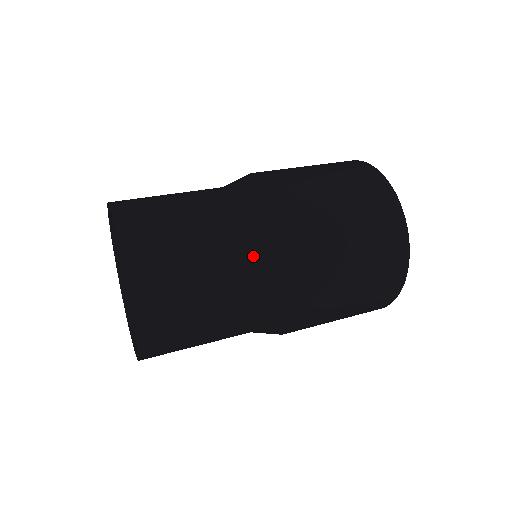
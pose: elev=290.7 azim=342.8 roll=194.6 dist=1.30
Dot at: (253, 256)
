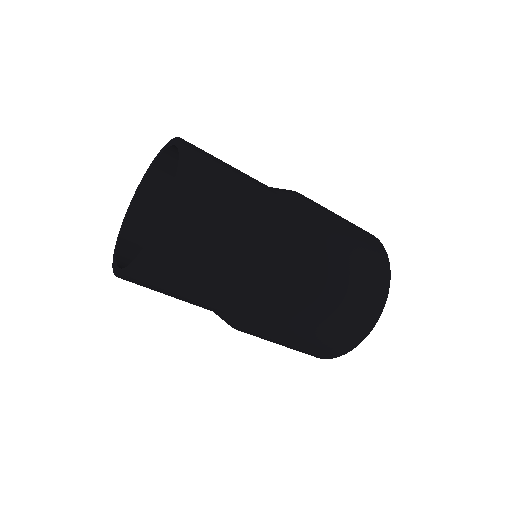
Dot at: (257, 275)
